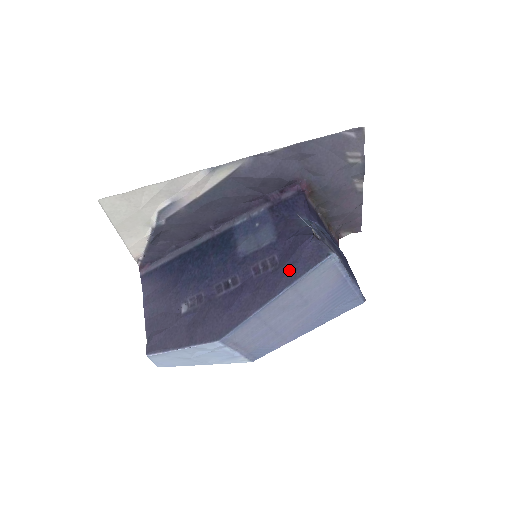
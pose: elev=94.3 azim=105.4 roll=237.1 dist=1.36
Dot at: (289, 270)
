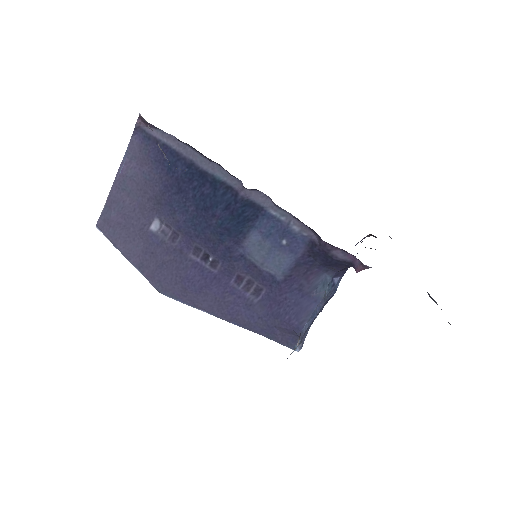
Dot at: (257, 322)
